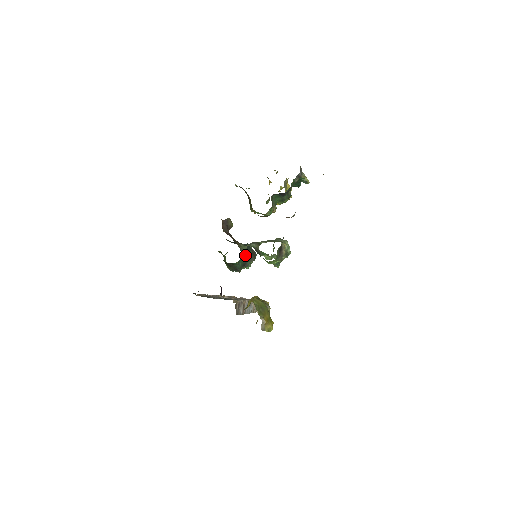
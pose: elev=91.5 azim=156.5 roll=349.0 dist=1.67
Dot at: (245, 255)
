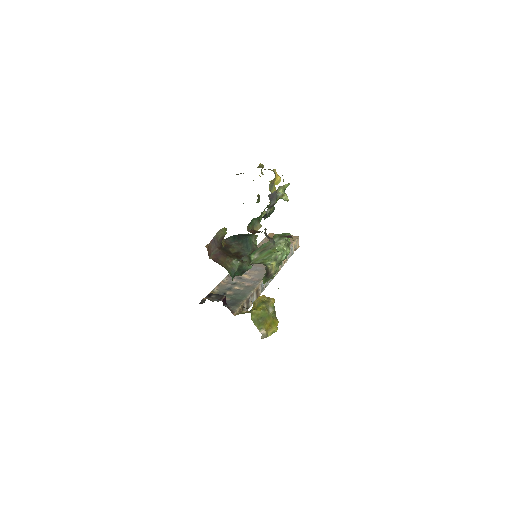
Dot at: (241, 266)
